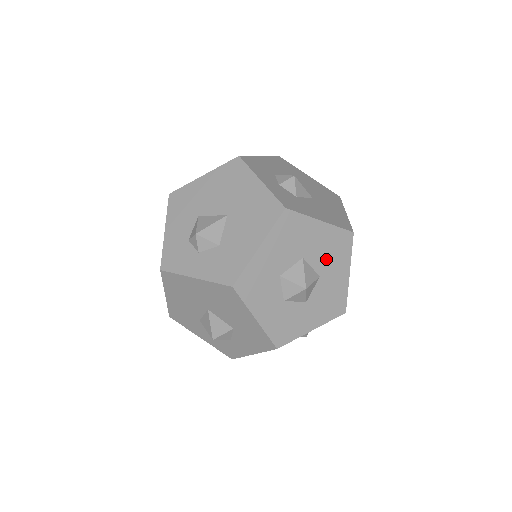
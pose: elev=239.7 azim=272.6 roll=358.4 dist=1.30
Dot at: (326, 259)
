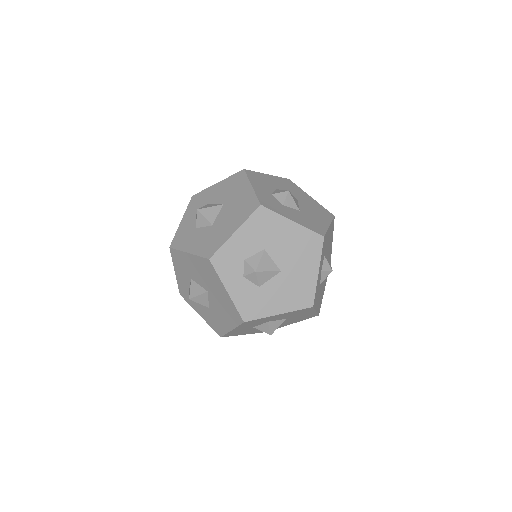
Dot at: (293, 320)
